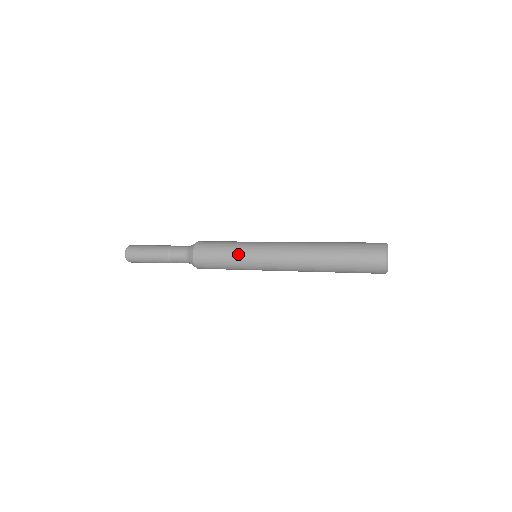
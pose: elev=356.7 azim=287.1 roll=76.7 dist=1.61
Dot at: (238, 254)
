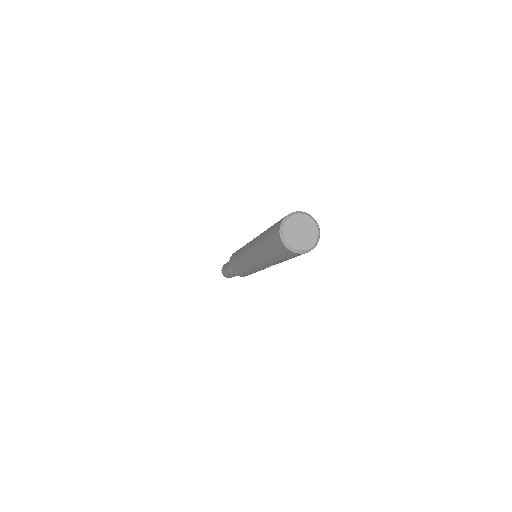
Dot at: occluded
